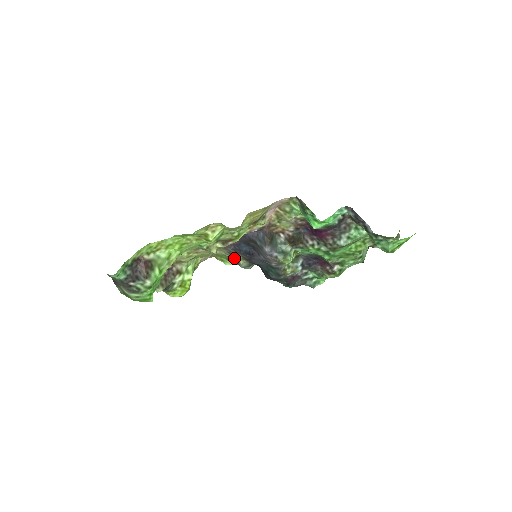
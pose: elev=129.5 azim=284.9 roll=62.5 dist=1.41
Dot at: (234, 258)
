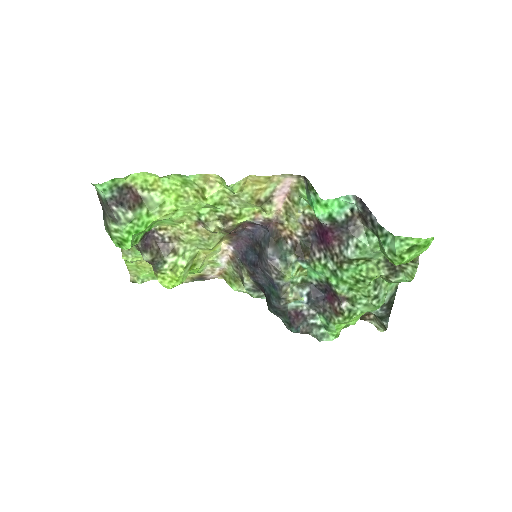
Dot at: (240, 275)
